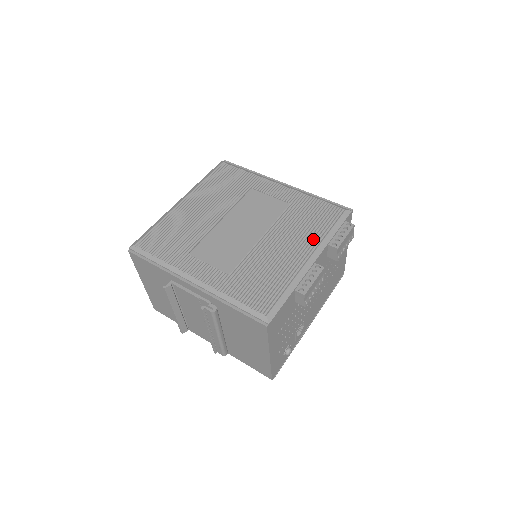
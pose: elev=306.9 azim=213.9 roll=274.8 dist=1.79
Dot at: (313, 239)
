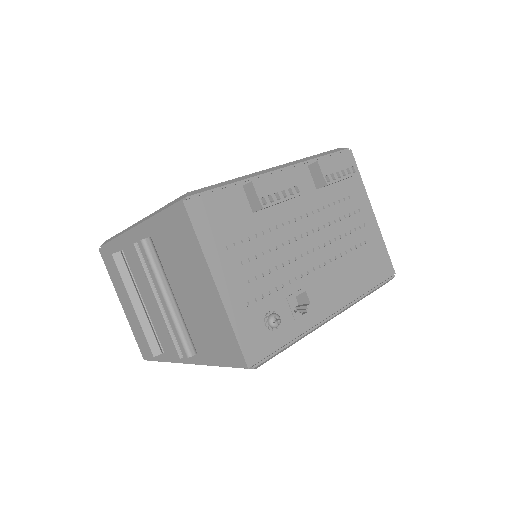
Dot at: occluded
